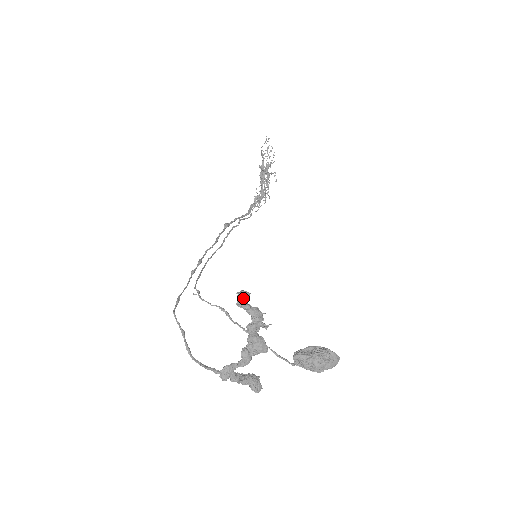
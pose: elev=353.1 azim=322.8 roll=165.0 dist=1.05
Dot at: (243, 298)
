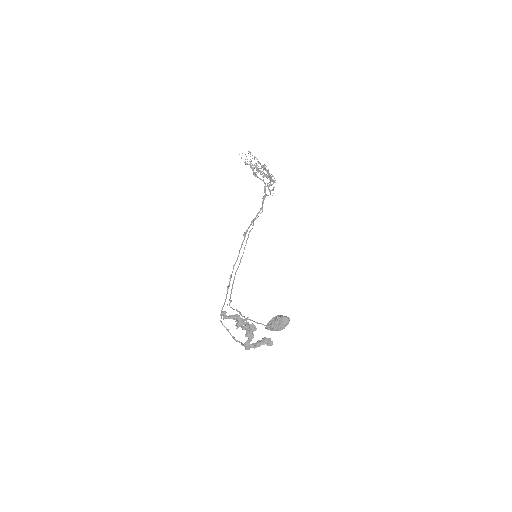
Dot at: (224, 315)
